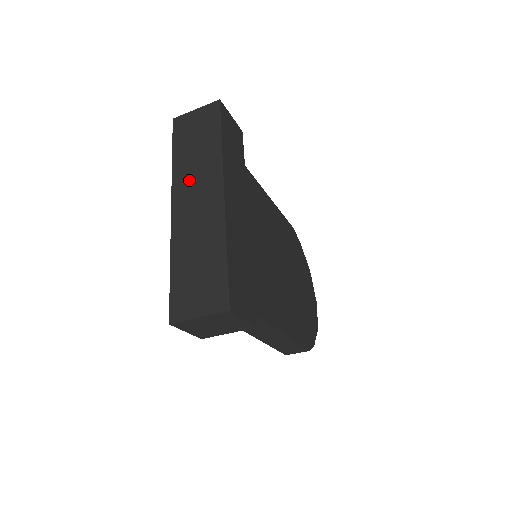
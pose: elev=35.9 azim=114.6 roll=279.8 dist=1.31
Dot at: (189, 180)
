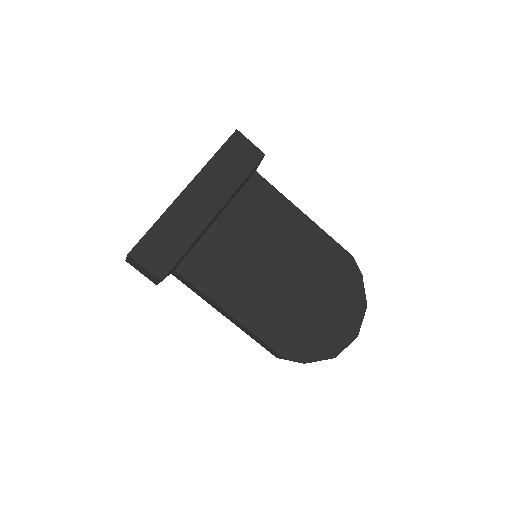
Dot at: occluded
